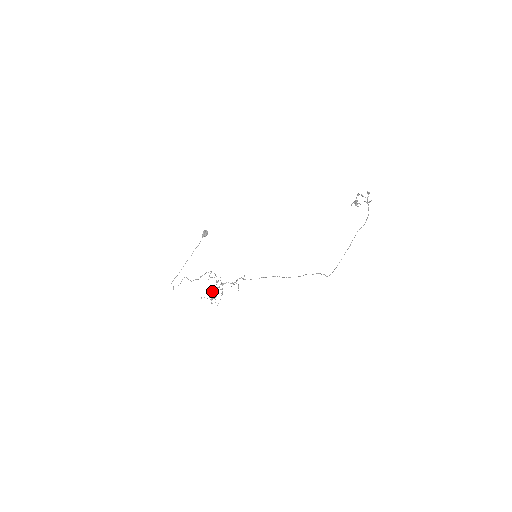
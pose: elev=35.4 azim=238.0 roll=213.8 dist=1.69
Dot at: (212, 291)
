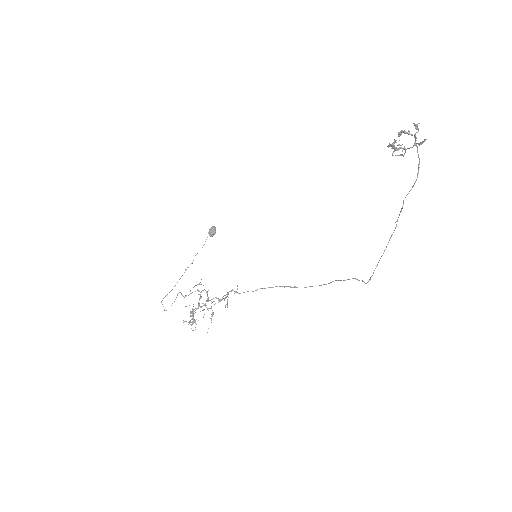
Dot at: (191, 312)
